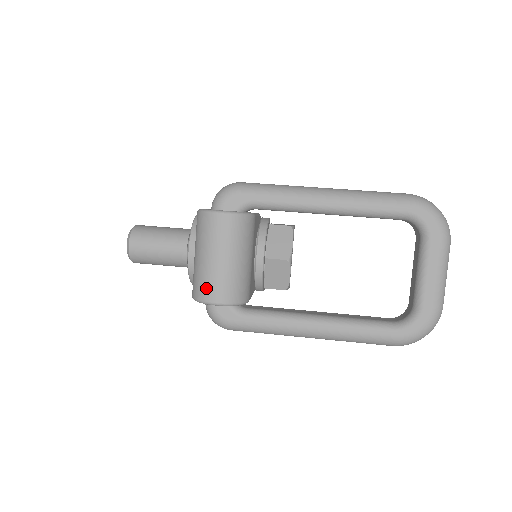
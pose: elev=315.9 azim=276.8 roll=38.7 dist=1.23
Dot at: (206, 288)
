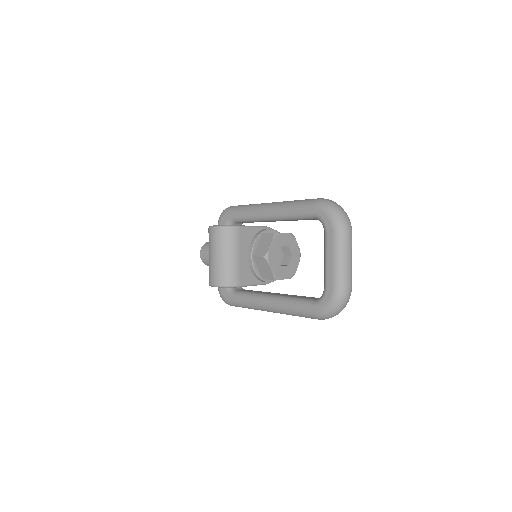
Dot at: (209, 276)
